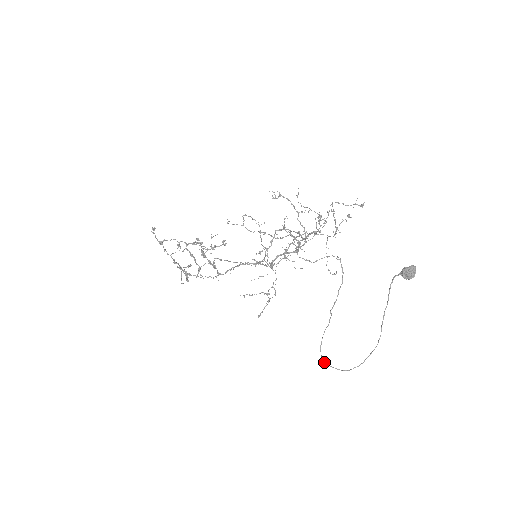
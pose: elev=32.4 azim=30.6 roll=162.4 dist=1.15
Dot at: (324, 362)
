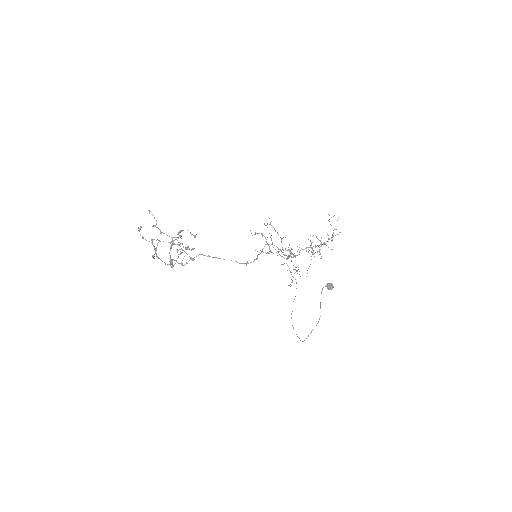
Dot at: occluded
